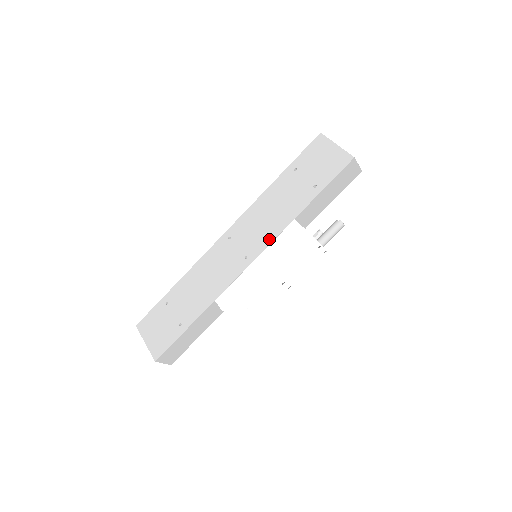
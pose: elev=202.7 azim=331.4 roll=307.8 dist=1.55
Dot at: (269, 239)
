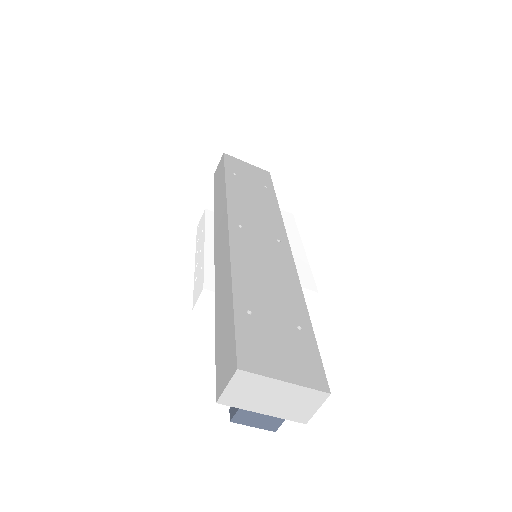
Dot at: (280, 224)
